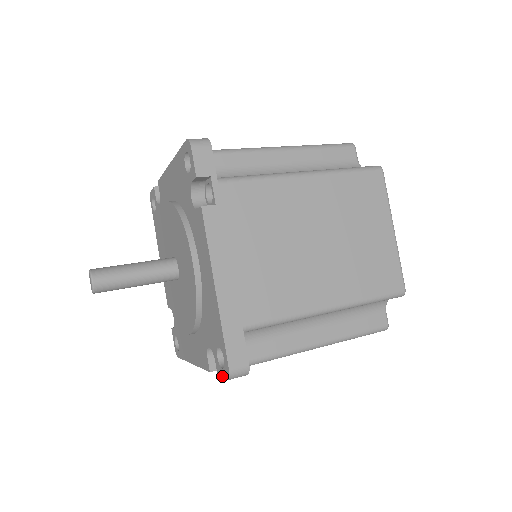
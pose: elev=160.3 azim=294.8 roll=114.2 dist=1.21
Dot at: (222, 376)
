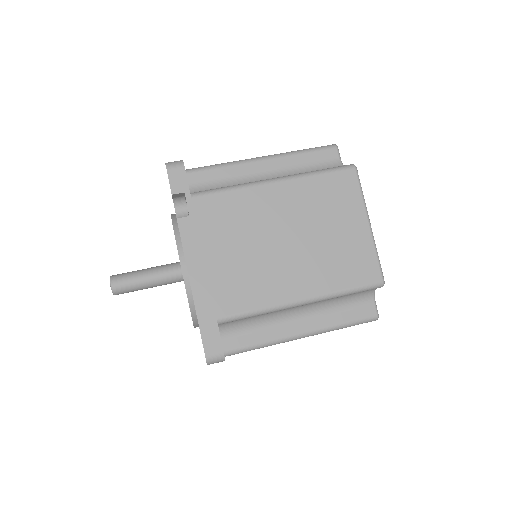
Dot at: occluded
